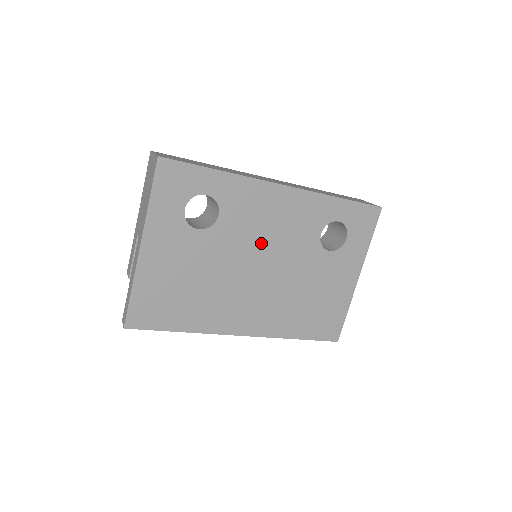
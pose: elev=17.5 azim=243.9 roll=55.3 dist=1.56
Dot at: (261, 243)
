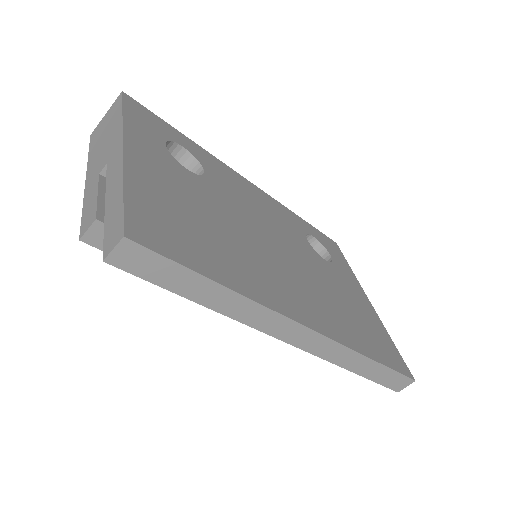
Dot at: (260, 220)
